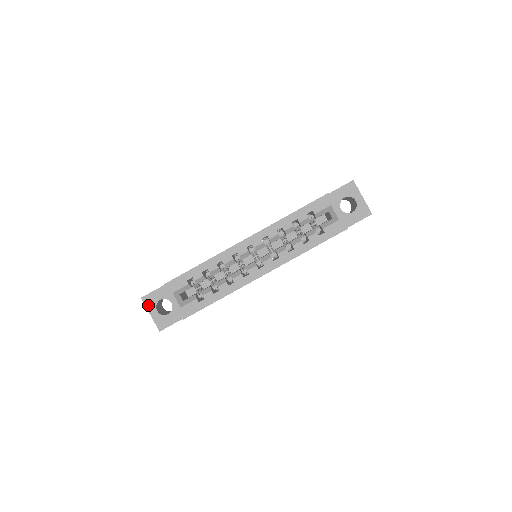
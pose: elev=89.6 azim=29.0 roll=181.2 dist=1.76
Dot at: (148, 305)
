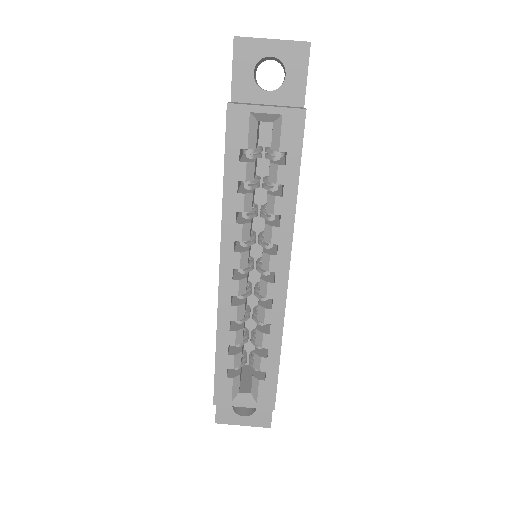
Dot at: (229, 421)
